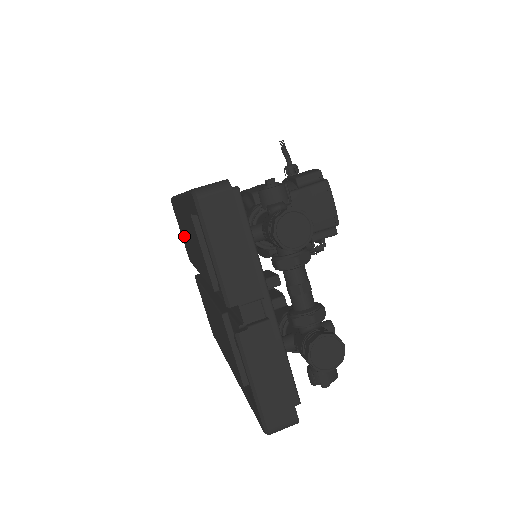
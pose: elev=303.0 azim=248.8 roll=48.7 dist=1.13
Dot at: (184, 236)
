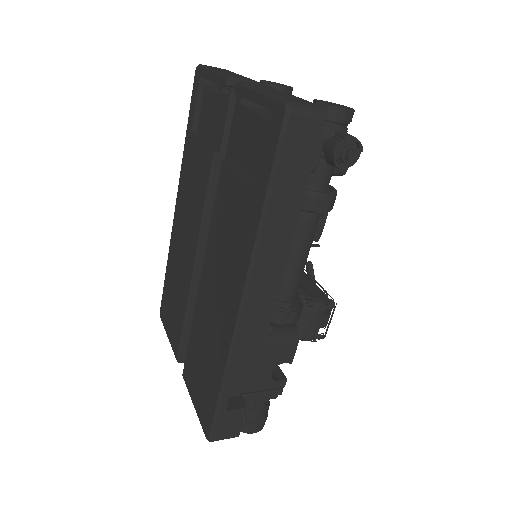
Dot at: (174, 299)
